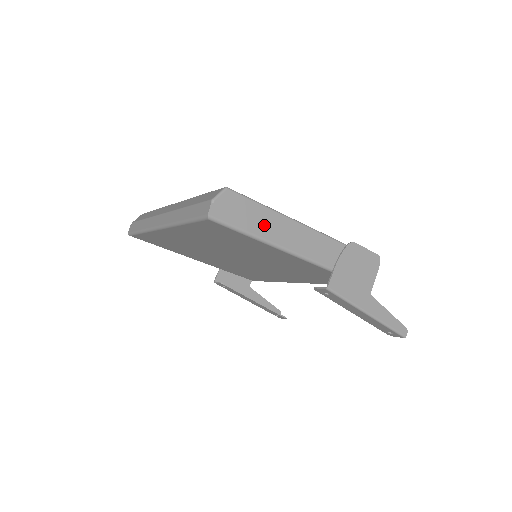
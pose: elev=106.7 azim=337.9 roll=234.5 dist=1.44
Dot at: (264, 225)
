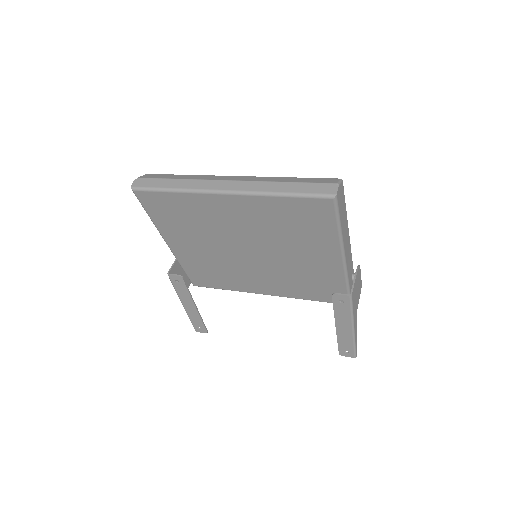
Dot at: (344, 224)
